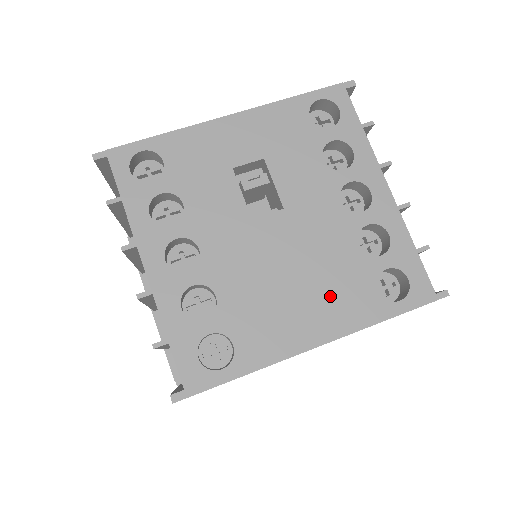
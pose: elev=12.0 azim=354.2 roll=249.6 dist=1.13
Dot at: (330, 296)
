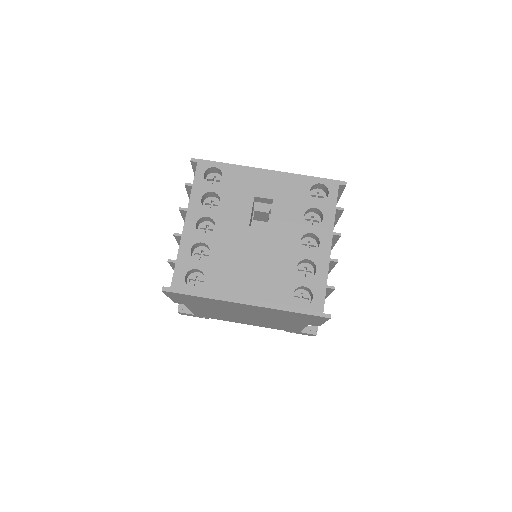
Dot at: (266, 284)
